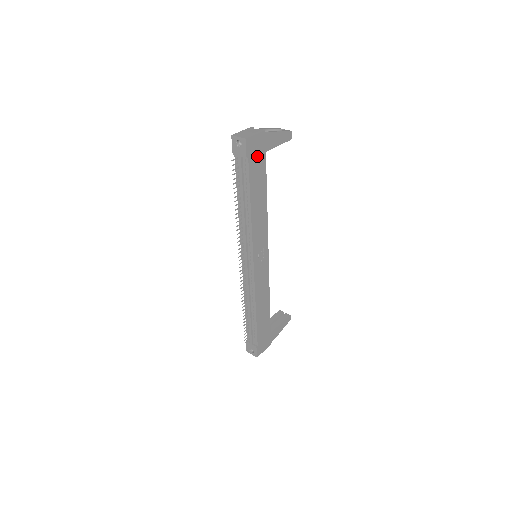
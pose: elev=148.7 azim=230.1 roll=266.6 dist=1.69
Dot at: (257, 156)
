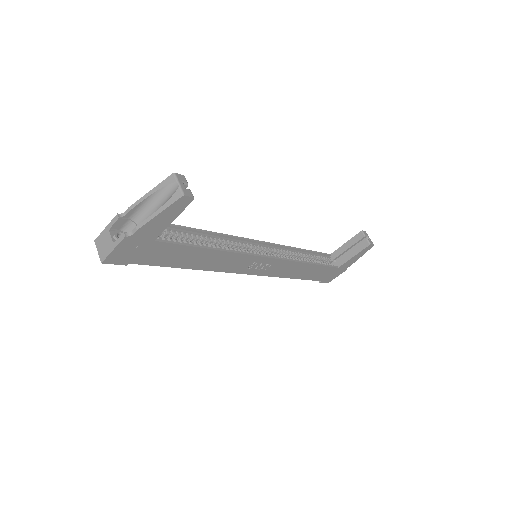
Dot at: (143, 252)
